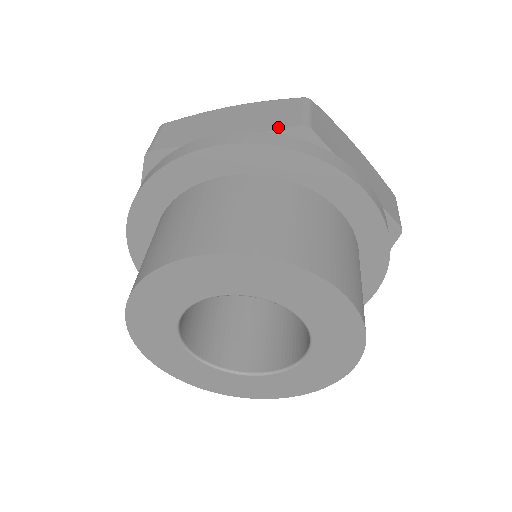
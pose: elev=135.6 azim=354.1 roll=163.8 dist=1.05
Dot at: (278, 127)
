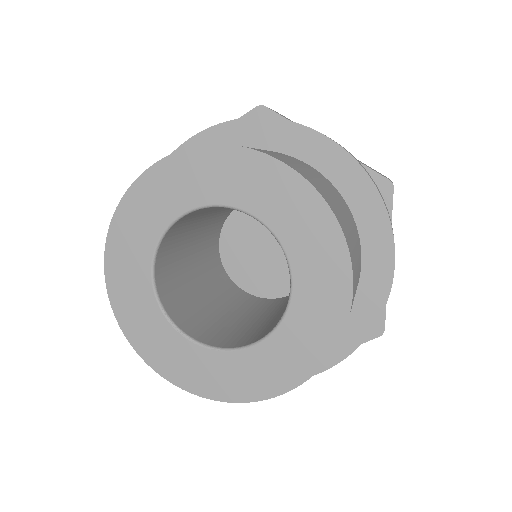
Dot at: occluded
